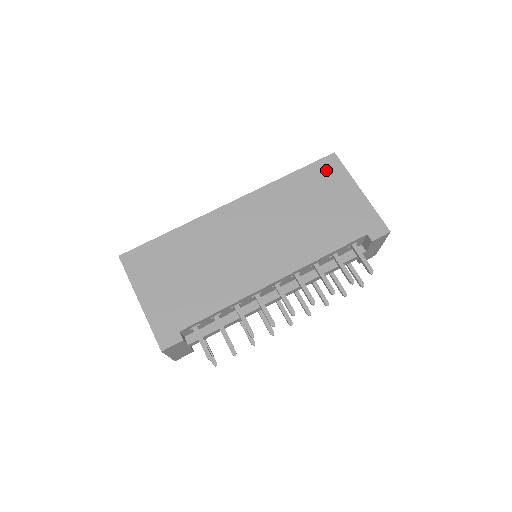
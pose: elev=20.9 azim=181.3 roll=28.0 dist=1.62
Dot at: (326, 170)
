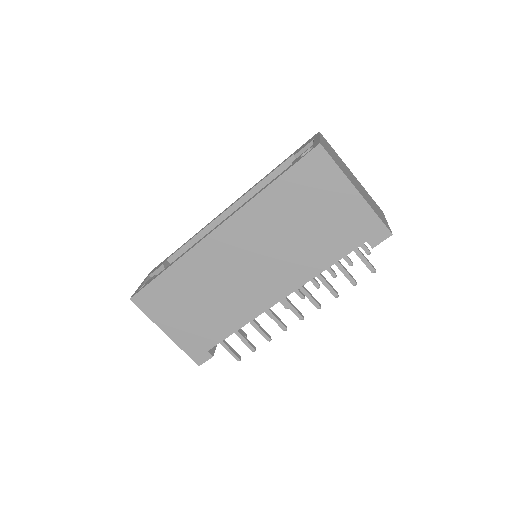
Dot at: (313, 171)
